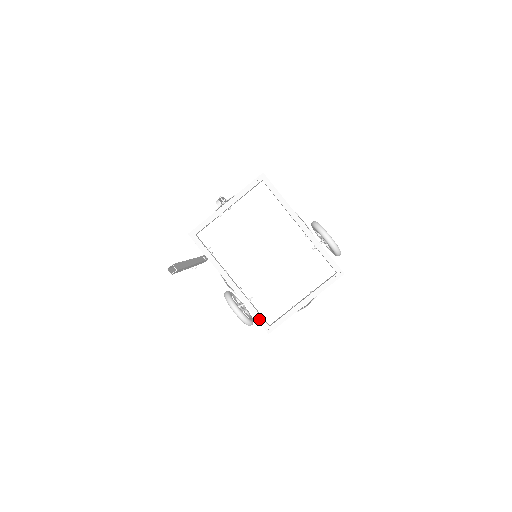
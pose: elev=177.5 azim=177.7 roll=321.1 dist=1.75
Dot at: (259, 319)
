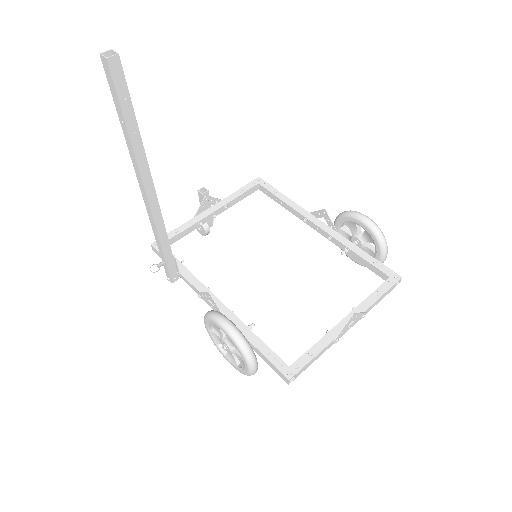
Dot at: (268, 355)
